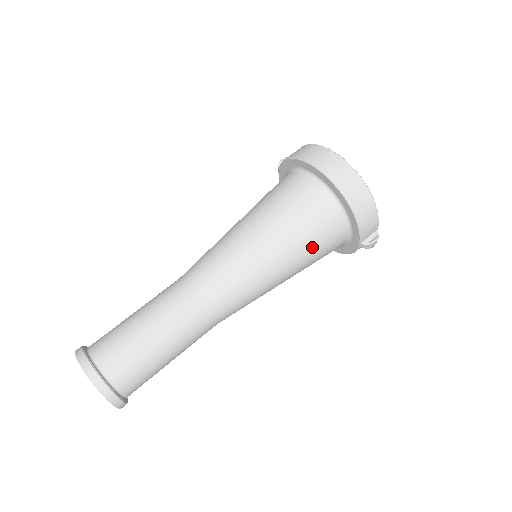
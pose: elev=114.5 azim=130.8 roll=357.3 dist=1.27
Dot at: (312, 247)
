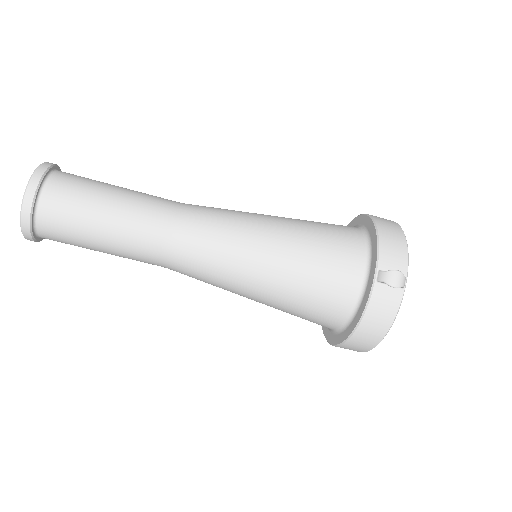
Dot at: occluded
